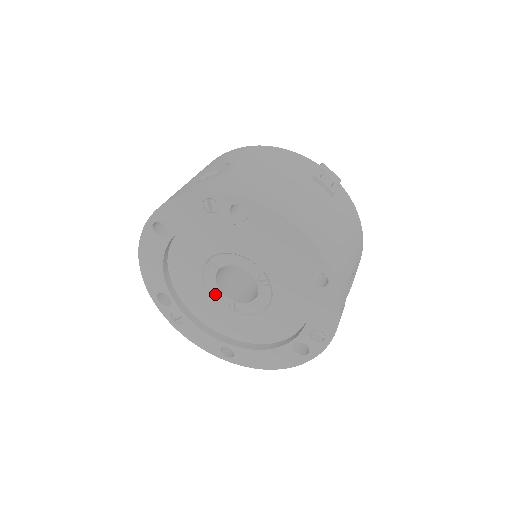
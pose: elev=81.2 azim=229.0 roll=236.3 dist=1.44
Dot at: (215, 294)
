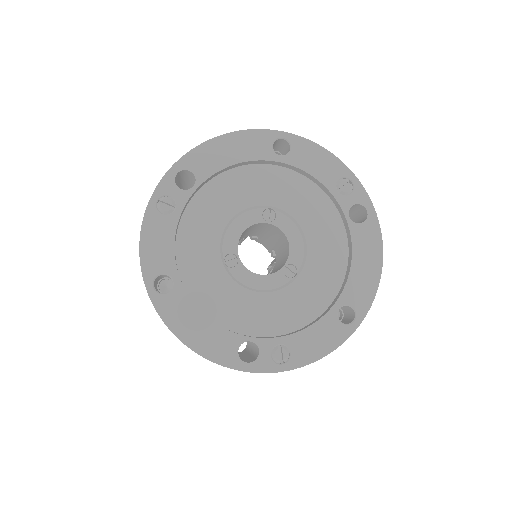
Dot at: (231, 233)
